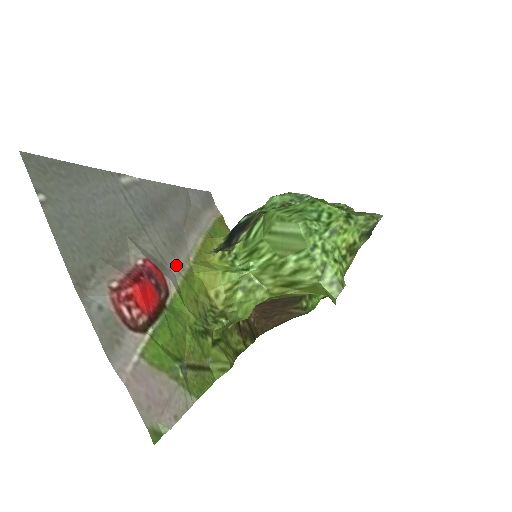
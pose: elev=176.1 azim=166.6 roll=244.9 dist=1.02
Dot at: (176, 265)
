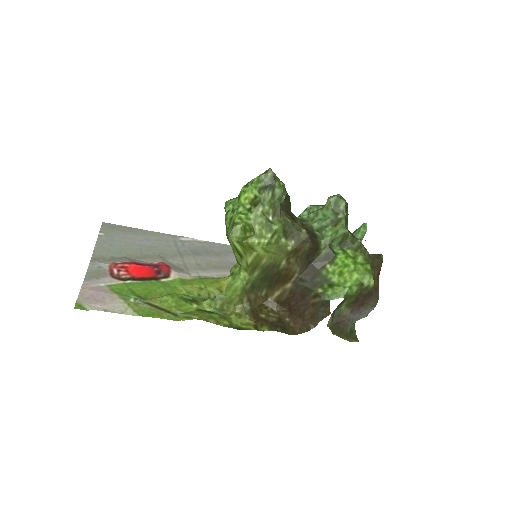
Dot at: (200, 274)
